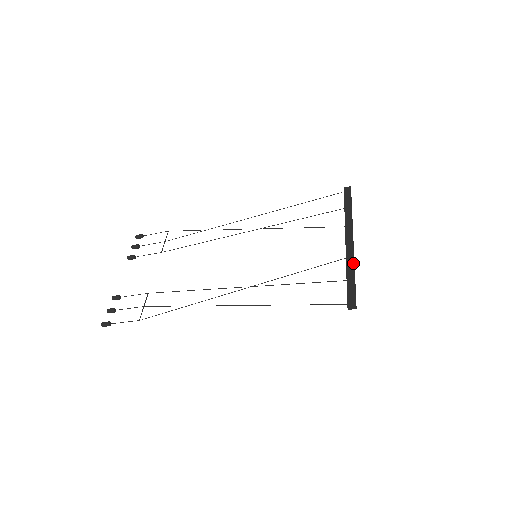
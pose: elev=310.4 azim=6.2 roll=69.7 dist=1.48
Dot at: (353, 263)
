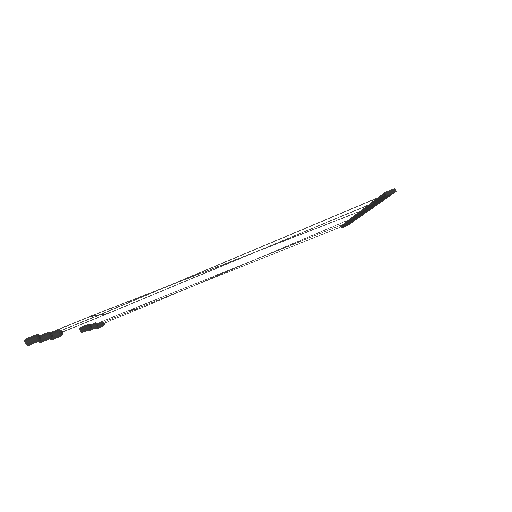
Dot at: occluded
